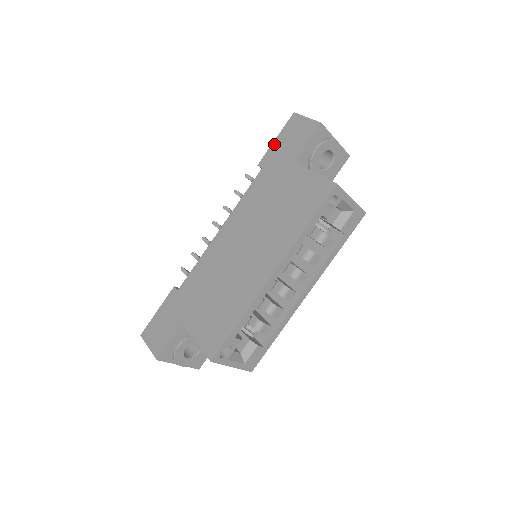
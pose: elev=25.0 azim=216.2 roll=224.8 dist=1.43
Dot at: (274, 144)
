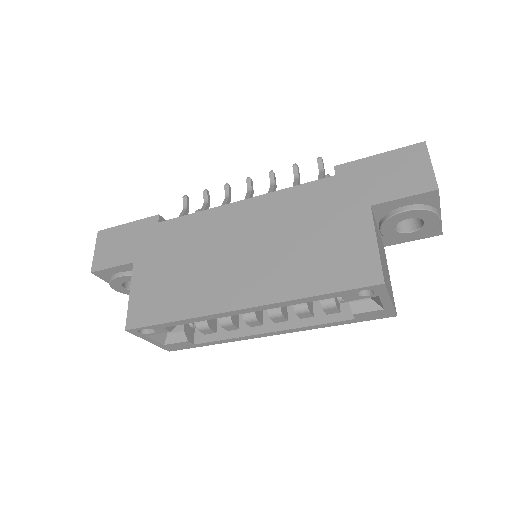
Dot at: (371, 159)
